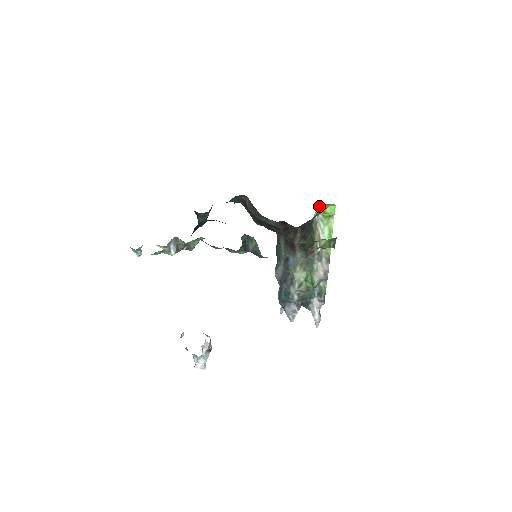
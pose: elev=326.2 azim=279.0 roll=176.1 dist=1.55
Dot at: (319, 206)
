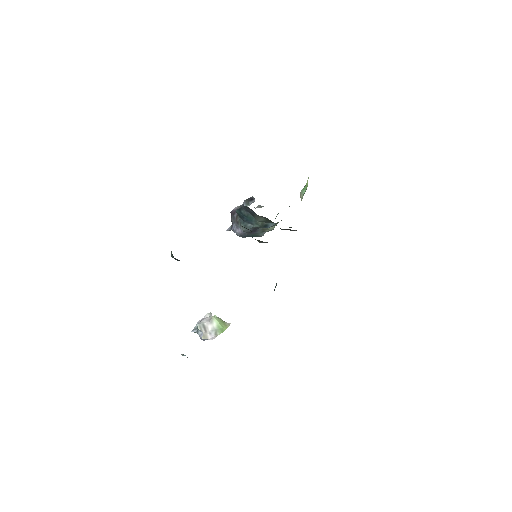
Dot at: occluded
